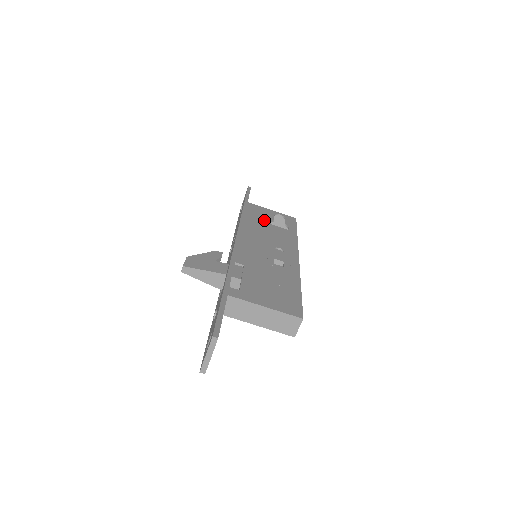
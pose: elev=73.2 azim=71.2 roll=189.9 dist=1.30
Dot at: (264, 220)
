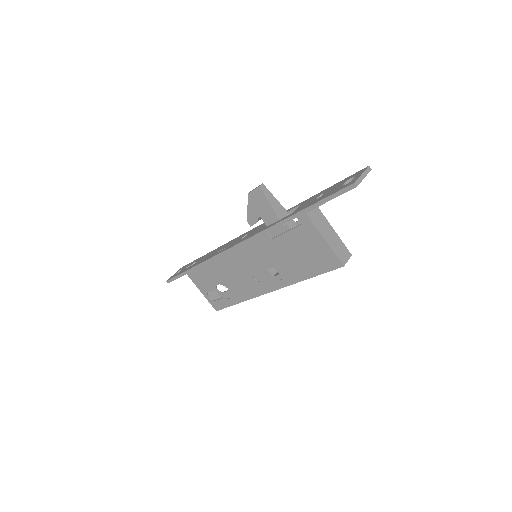
Dot at: occluded
